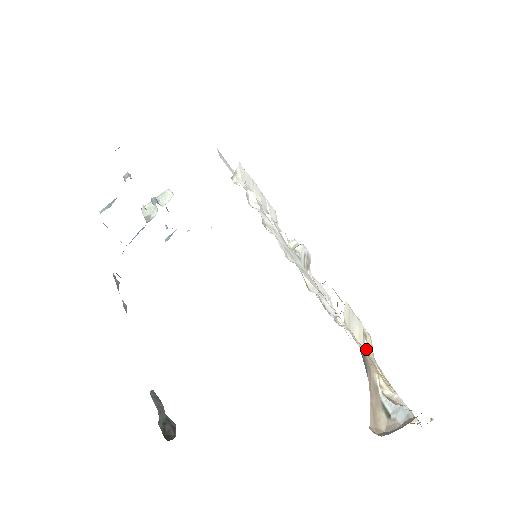
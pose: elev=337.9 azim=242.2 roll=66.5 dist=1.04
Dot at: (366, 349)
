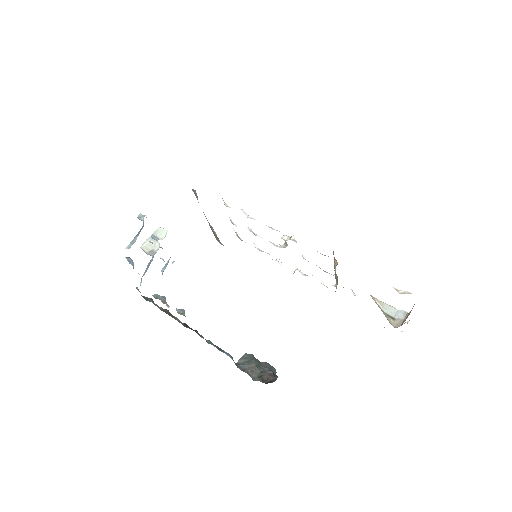
Dot at: (354, 294)
